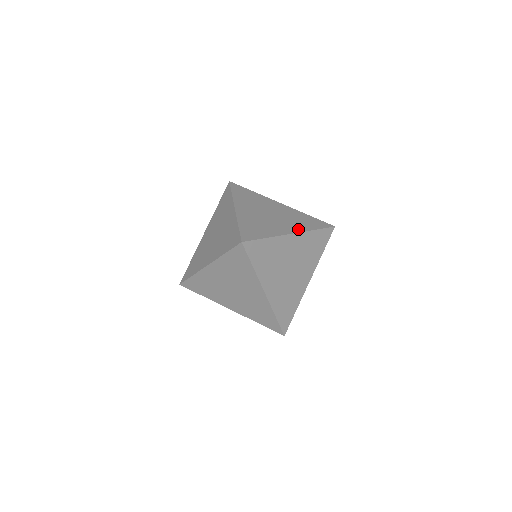
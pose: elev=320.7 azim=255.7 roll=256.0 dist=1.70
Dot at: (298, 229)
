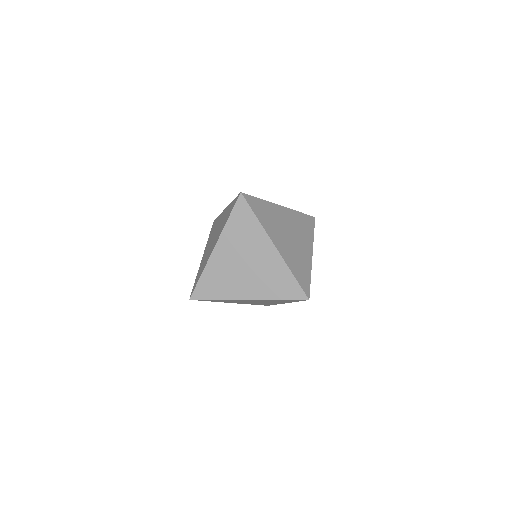
Dot at: occluded
